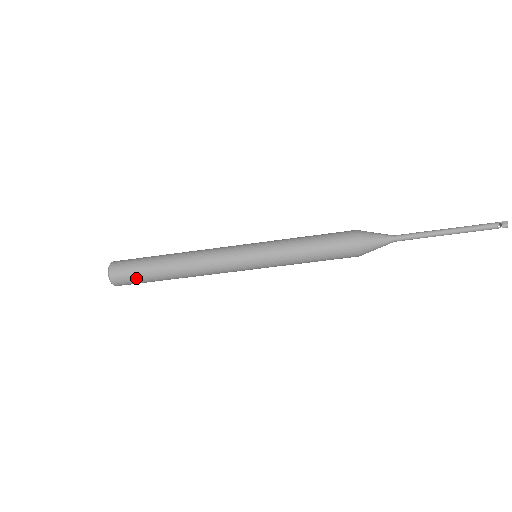
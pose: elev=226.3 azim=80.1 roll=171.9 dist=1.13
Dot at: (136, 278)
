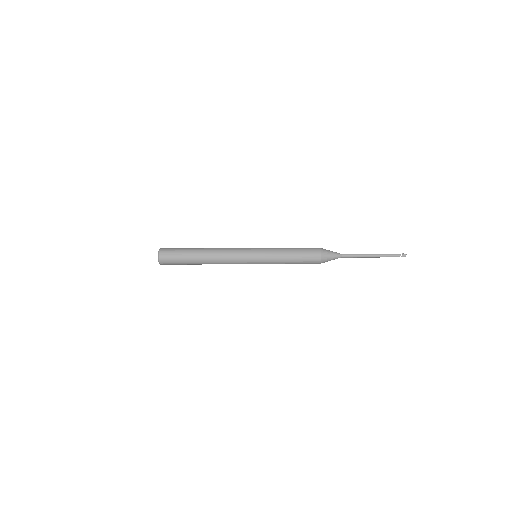
Dot at: (177, 263)
